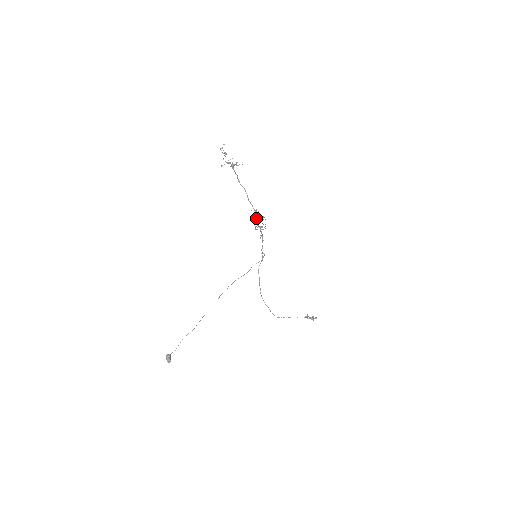
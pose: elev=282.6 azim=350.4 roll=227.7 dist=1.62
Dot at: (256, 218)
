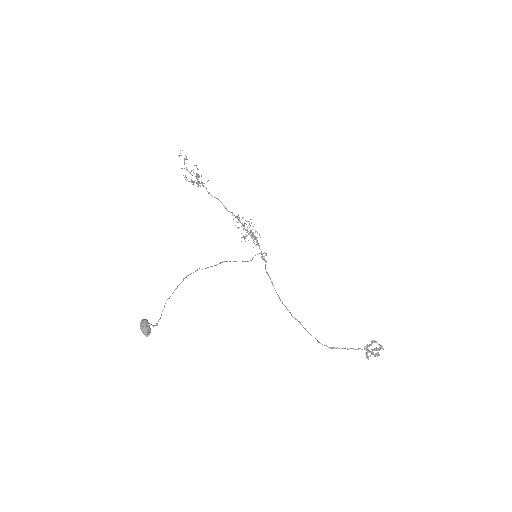
Dot at: (241, 223)
